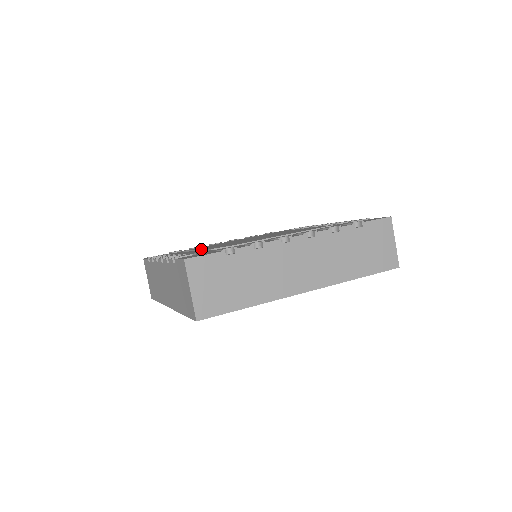
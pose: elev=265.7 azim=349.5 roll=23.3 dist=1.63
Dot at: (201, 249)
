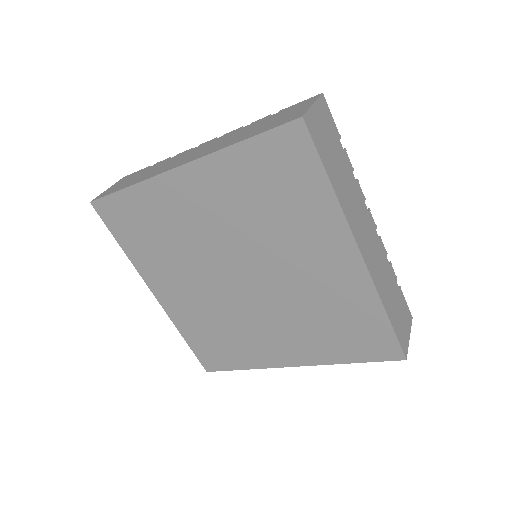
Dot at: occluded
